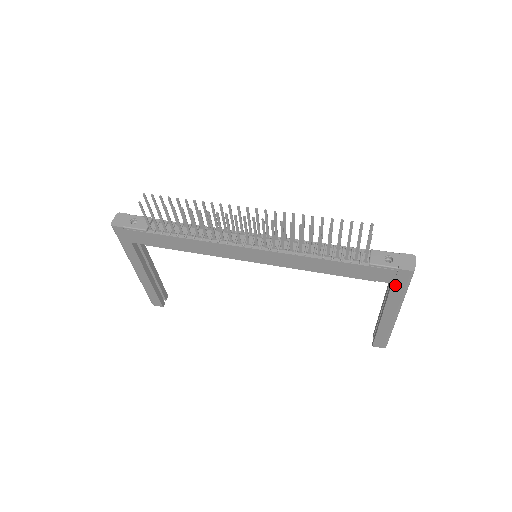
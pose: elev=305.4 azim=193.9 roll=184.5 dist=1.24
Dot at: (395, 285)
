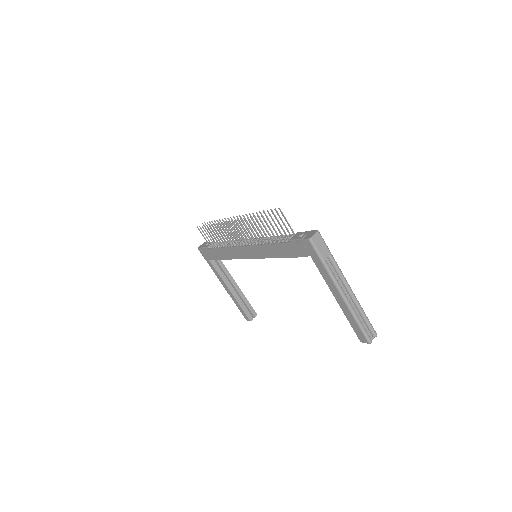
Dot at: (313, 257)
